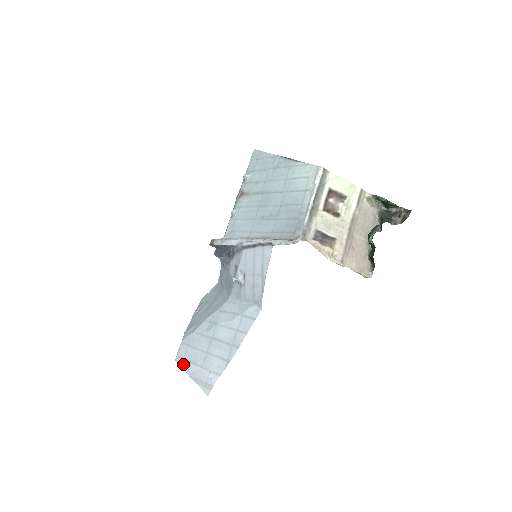
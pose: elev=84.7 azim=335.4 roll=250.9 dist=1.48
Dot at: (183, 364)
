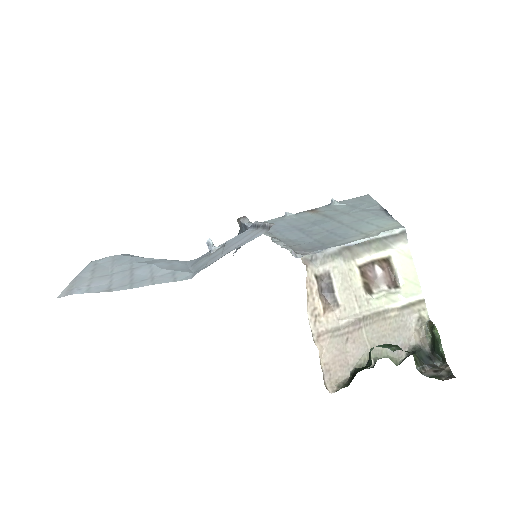
Dot at: (89, 267)
